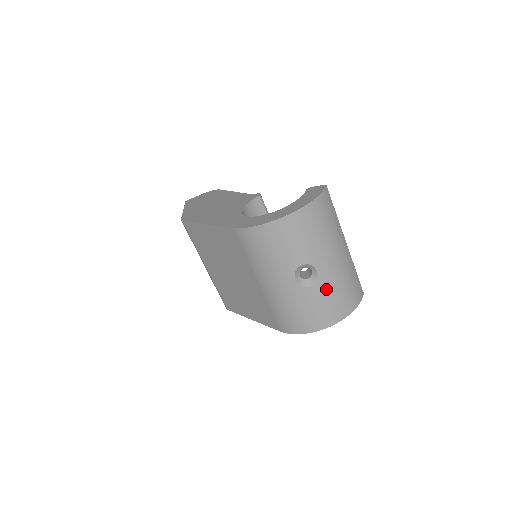
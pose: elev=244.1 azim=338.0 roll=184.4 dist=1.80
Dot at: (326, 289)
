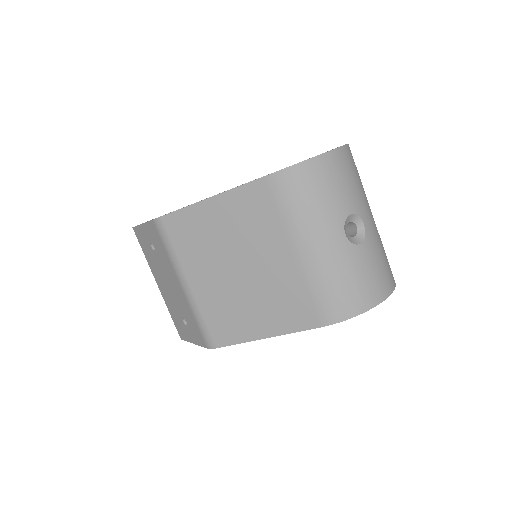
Dot at: (374, 250)
